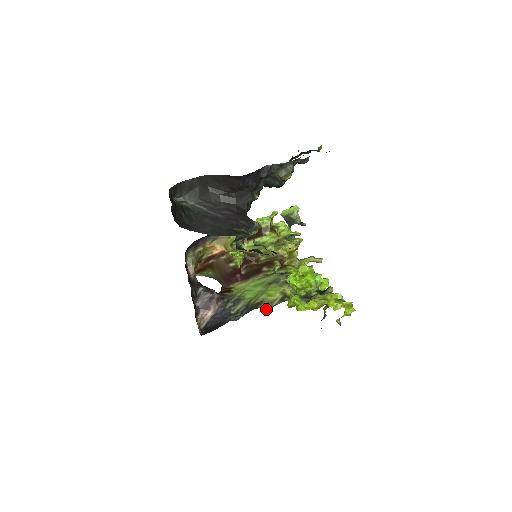
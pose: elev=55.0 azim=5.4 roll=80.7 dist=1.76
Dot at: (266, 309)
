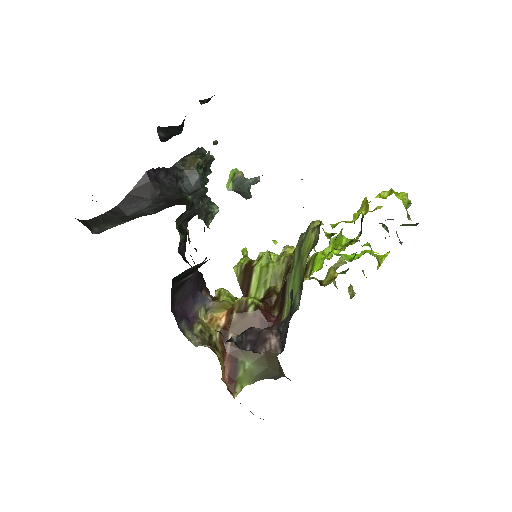
Dot at: (316, 244)
